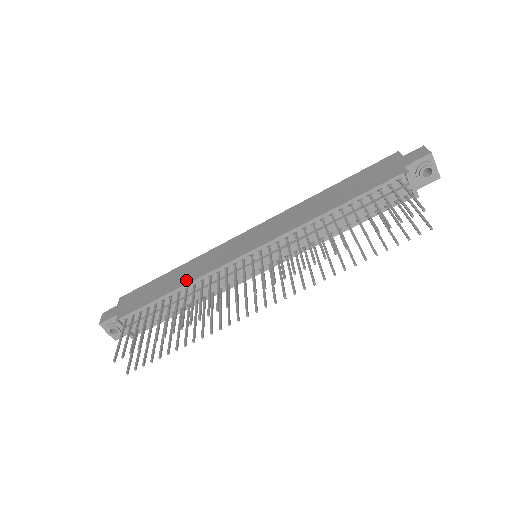
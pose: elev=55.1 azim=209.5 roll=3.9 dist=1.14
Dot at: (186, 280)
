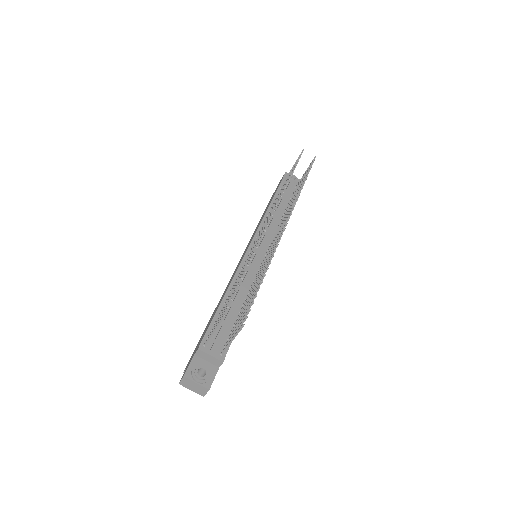
Dot at: (226, 290)
